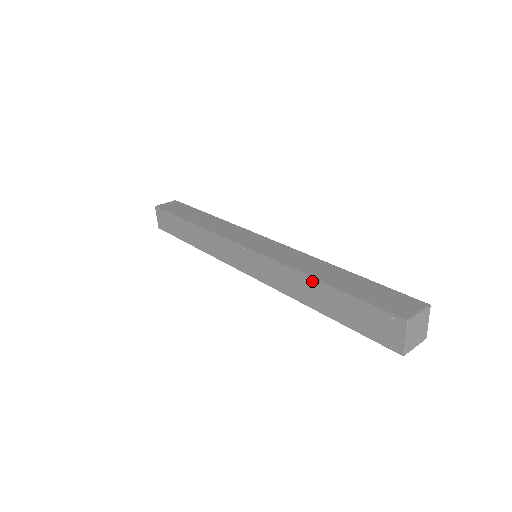
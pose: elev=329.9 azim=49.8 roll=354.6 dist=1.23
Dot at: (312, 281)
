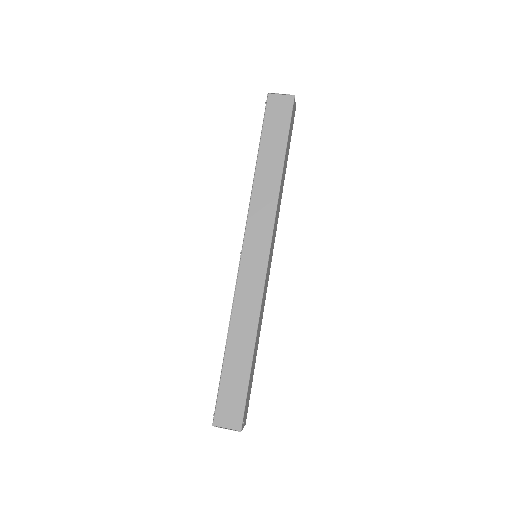
Dot at: (227, 338)
